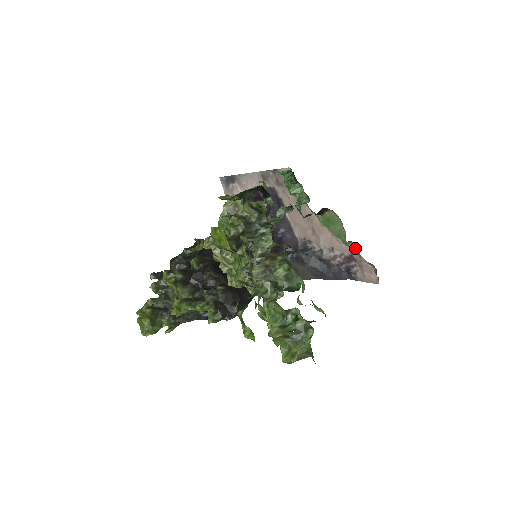
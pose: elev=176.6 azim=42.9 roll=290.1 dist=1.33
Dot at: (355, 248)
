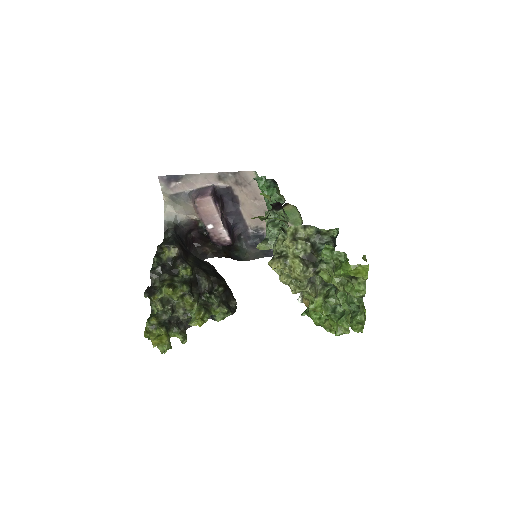
Dot at: occluded
